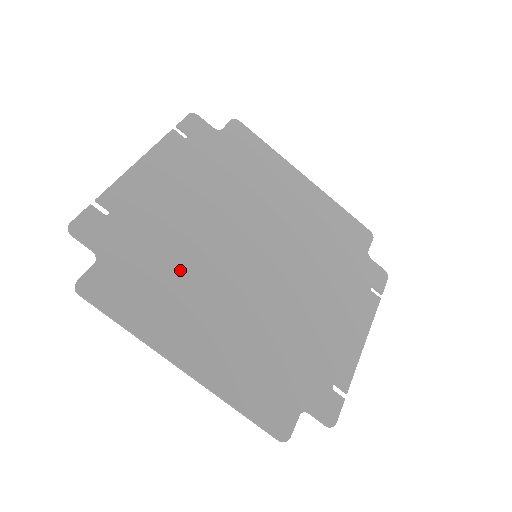
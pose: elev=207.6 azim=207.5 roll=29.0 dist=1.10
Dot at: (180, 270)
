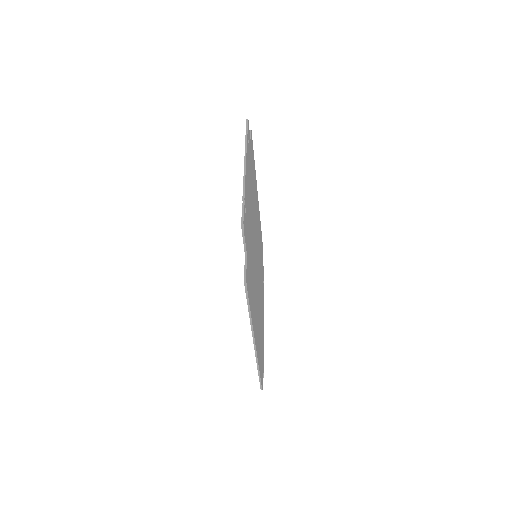
Dot at: occluded
